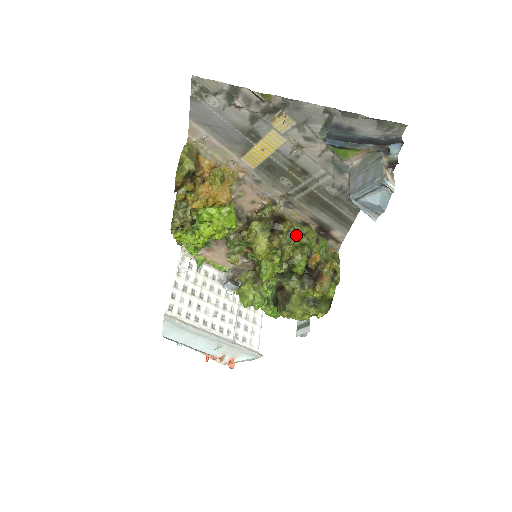
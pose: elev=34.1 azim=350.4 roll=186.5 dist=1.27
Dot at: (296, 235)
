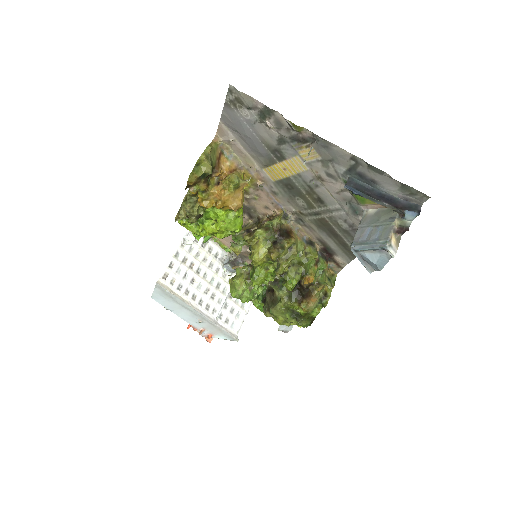
Dot at: (296, 253)
